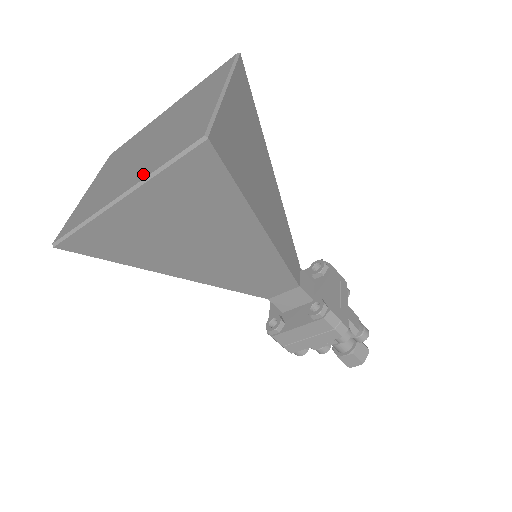
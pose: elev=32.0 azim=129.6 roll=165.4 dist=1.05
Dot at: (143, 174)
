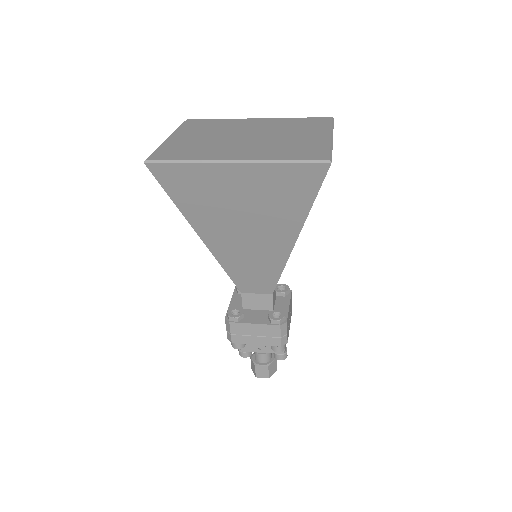
Dot at: (262, 156)
